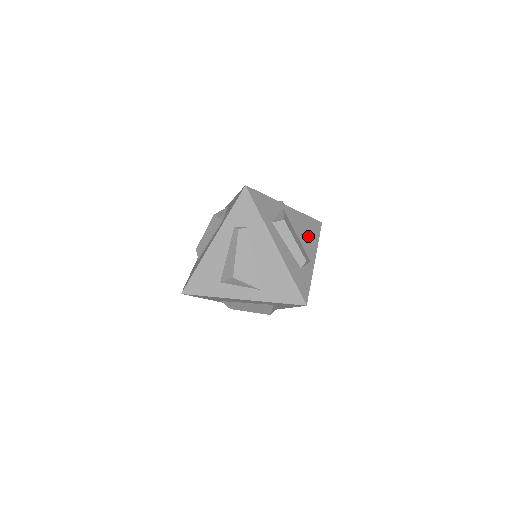
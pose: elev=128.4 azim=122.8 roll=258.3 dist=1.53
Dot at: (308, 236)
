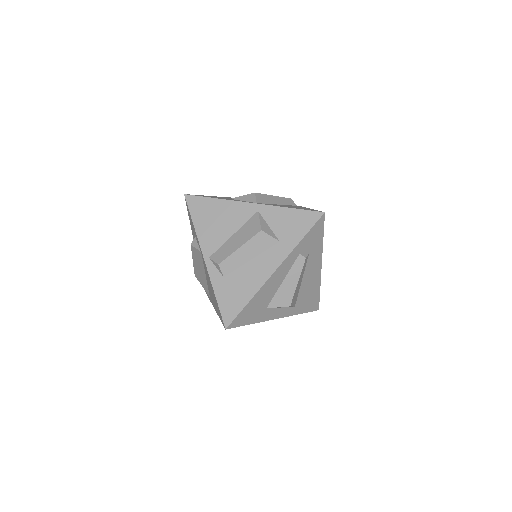
Dot at: occluded
